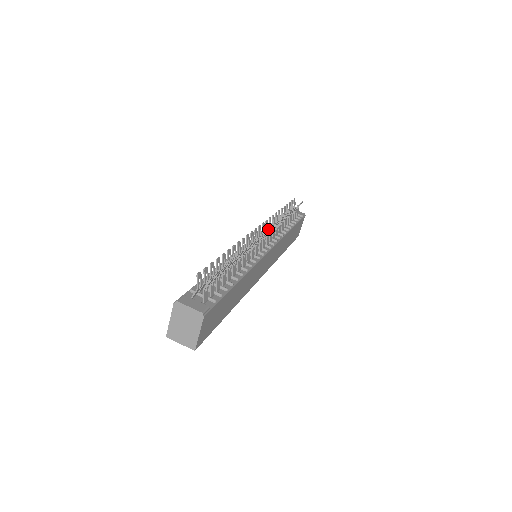
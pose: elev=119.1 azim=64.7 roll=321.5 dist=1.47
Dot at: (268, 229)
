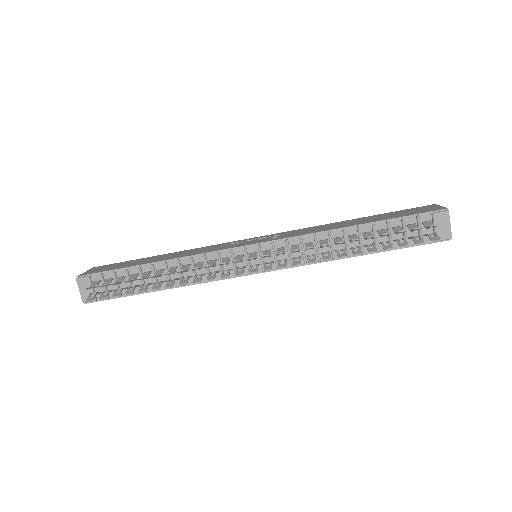
Dot at: occluded
